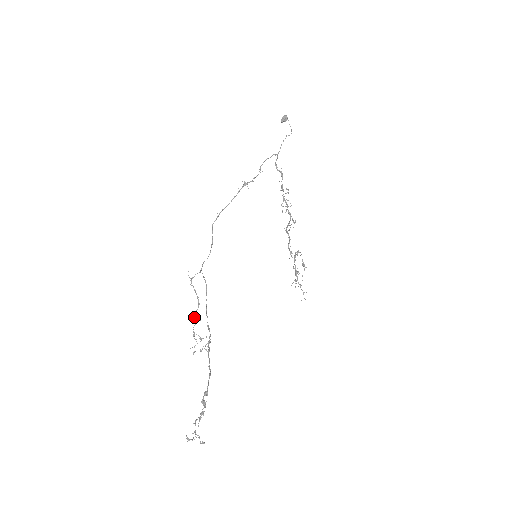
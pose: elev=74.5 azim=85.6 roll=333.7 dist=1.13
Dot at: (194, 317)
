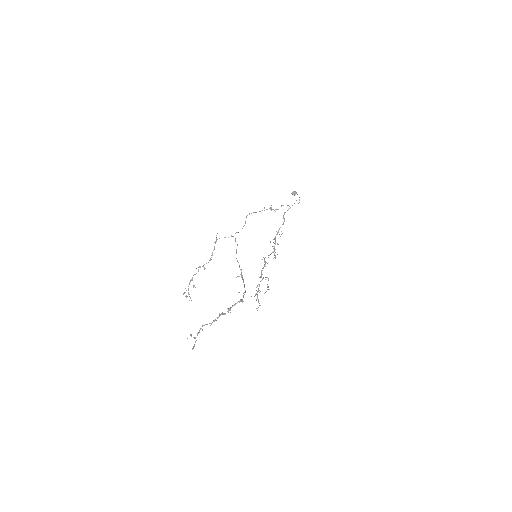
Dot at: (200, 267)
